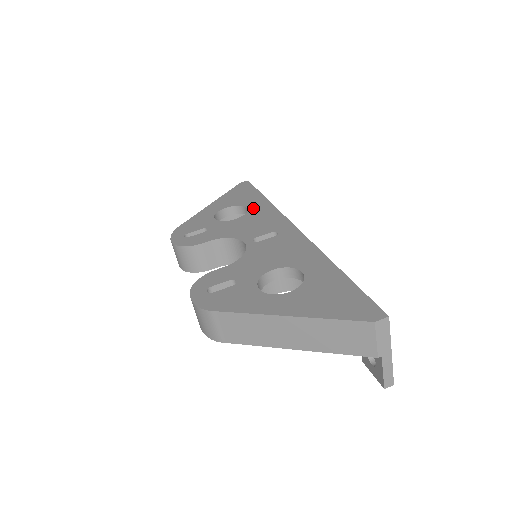
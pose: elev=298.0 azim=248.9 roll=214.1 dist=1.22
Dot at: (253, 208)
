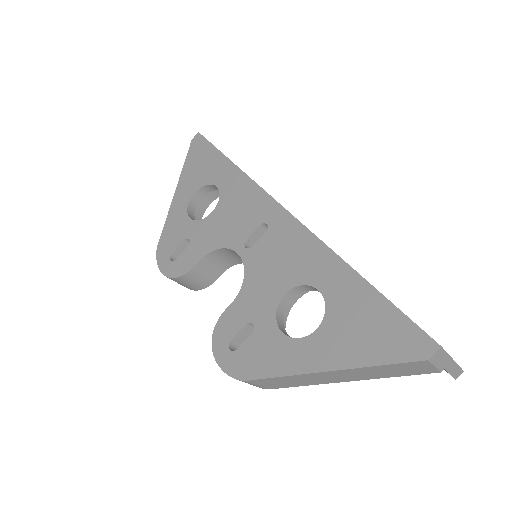
Dot at: (223, 185)
